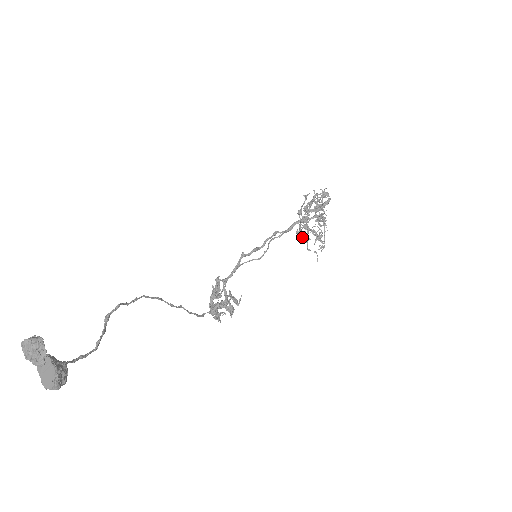
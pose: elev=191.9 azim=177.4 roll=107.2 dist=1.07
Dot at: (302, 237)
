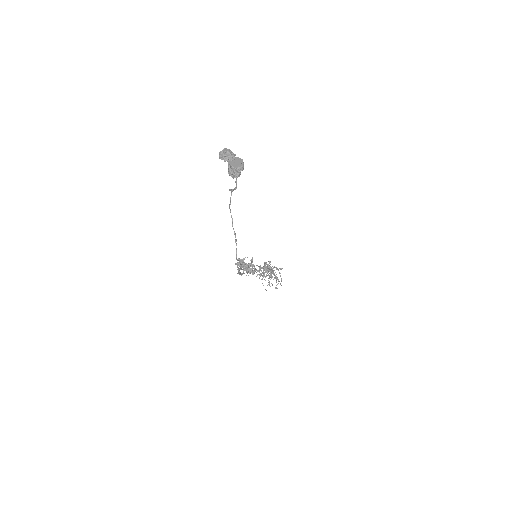
Dot at: occluded
